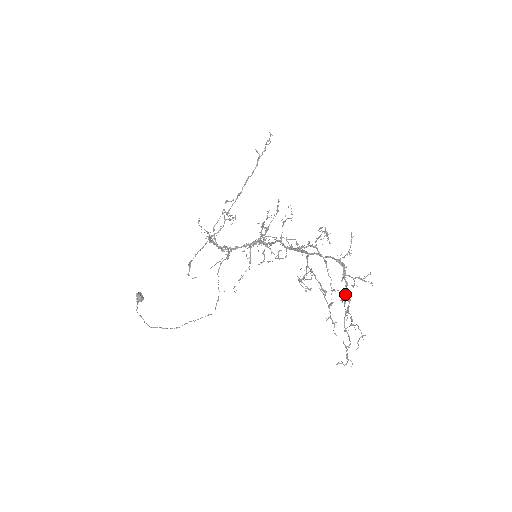
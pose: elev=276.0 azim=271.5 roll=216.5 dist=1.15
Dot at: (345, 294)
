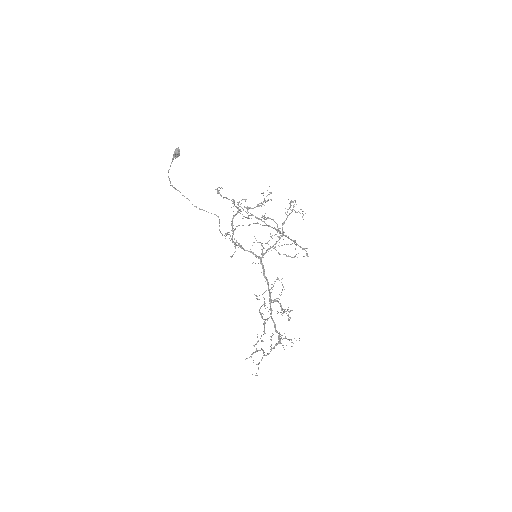
Dot at: occluded
